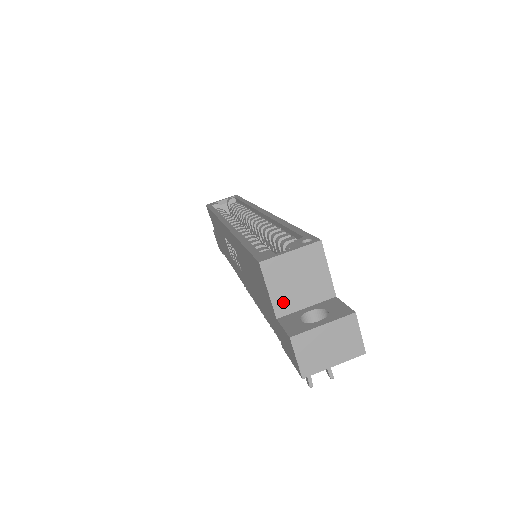
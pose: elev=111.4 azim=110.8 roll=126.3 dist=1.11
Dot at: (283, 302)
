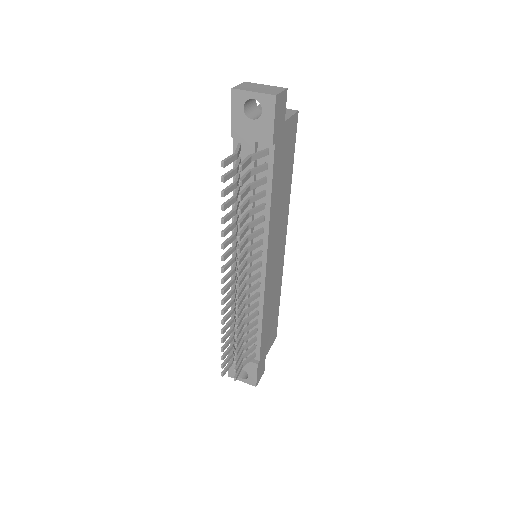
Dot at: occluded
